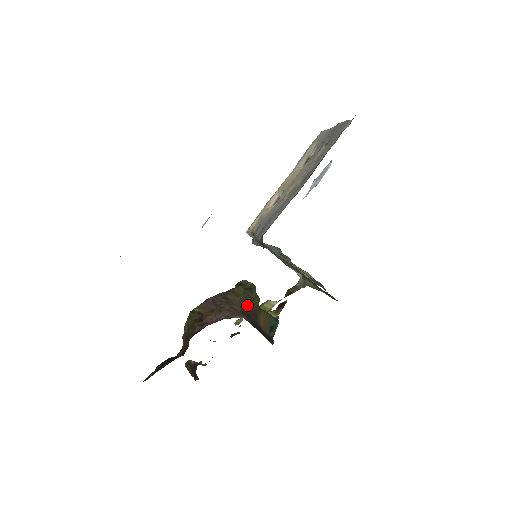
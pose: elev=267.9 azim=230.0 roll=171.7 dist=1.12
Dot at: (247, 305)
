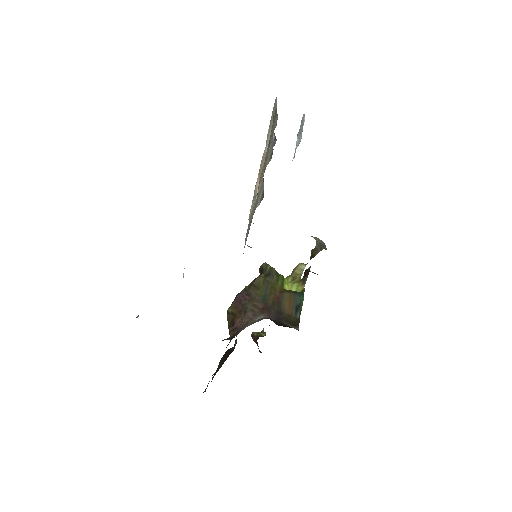
Dot at: (268, 296)
